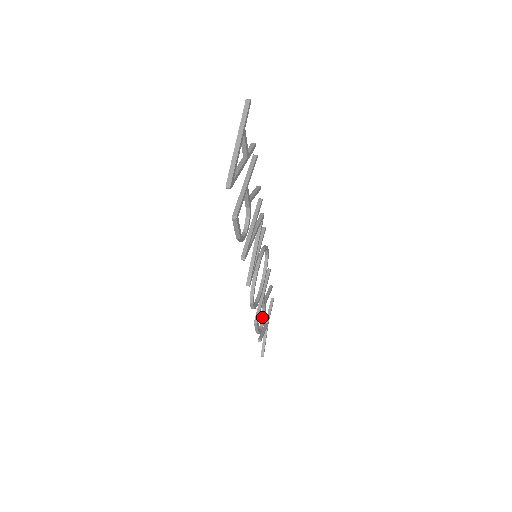
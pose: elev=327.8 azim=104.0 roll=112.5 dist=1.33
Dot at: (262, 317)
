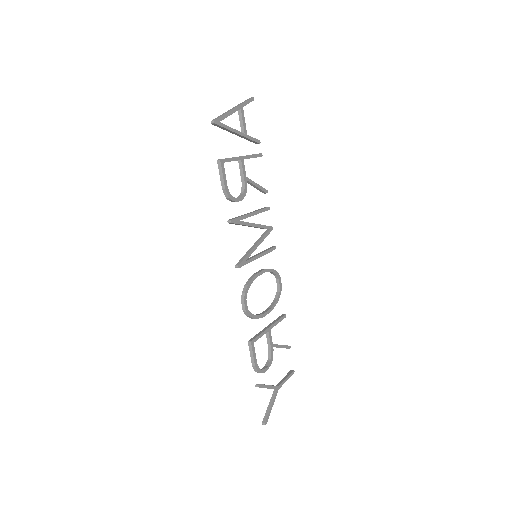
Dot at: (267, 362)
